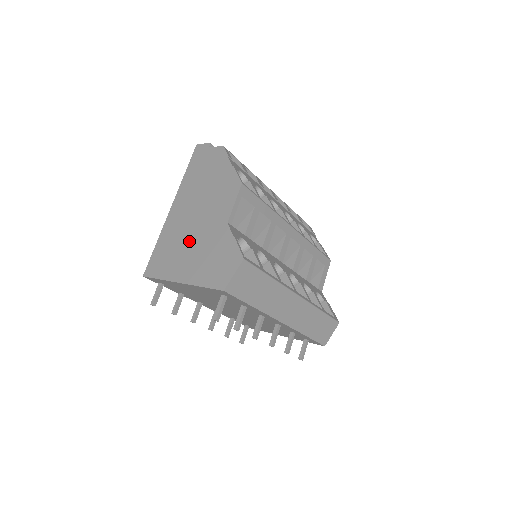
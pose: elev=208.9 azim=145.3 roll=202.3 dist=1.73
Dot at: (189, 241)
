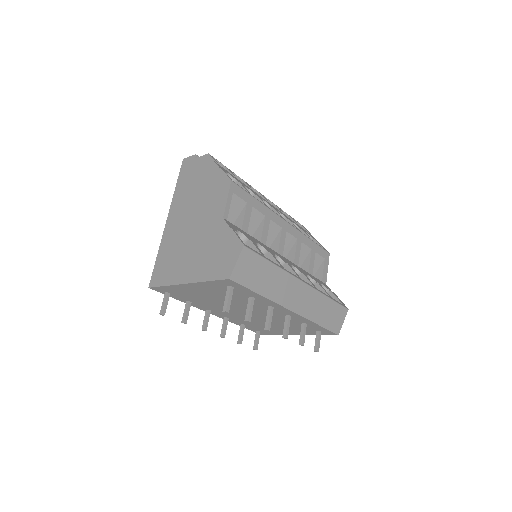
Dot at: (189, 244)
